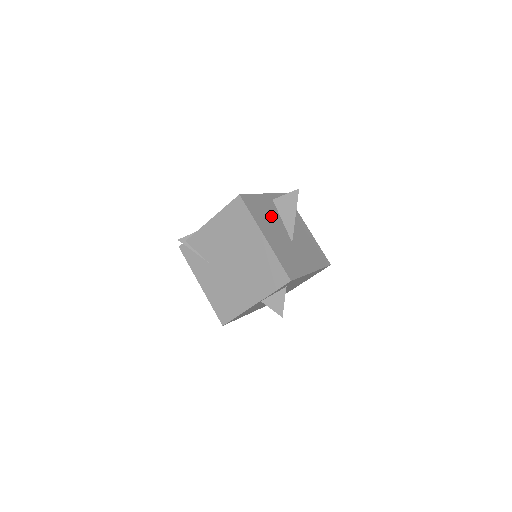
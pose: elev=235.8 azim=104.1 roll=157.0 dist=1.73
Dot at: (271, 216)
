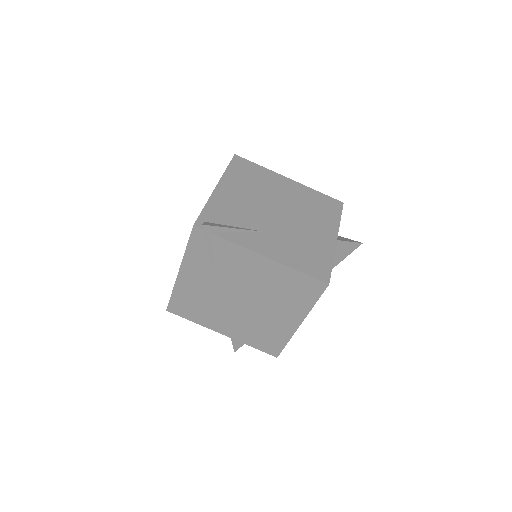
Dot at: occluded
